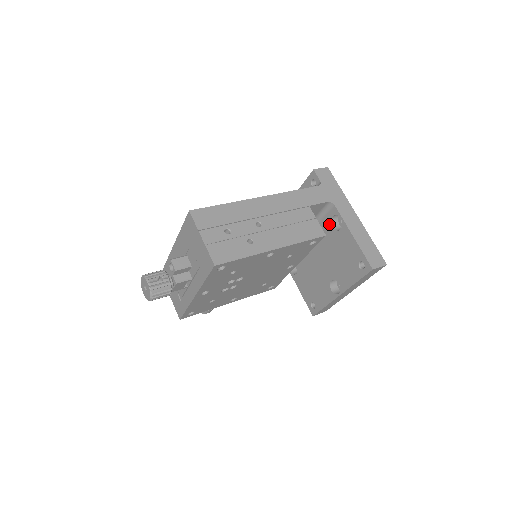
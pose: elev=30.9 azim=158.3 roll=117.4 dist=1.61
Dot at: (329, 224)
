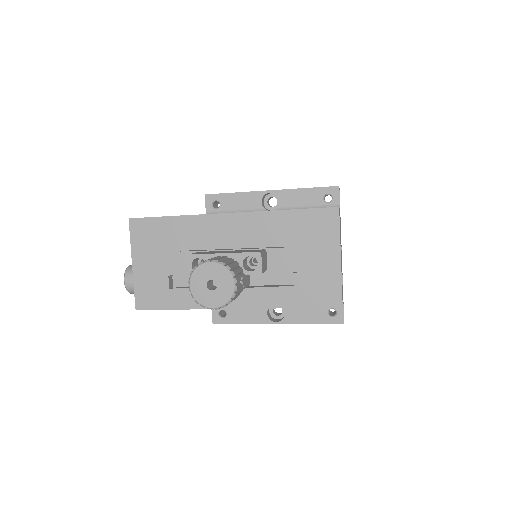
Dot at: occluded
